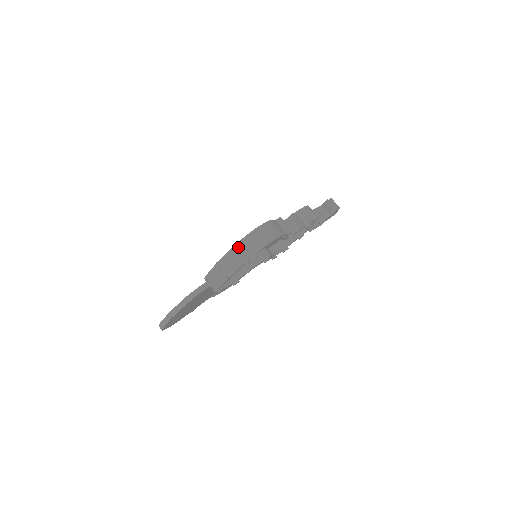
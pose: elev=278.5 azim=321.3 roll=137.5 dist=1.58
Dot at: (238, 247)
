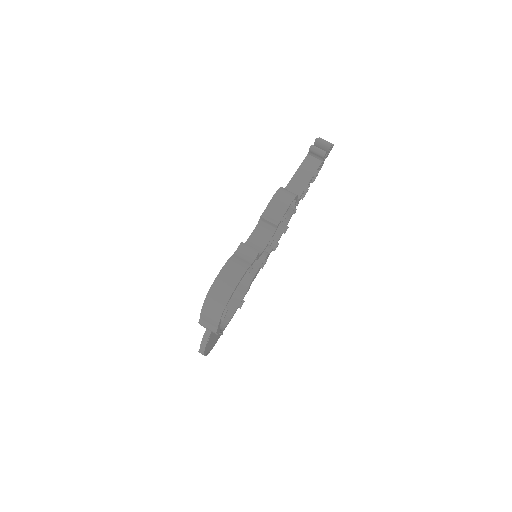
Dot at: (205, 309)
